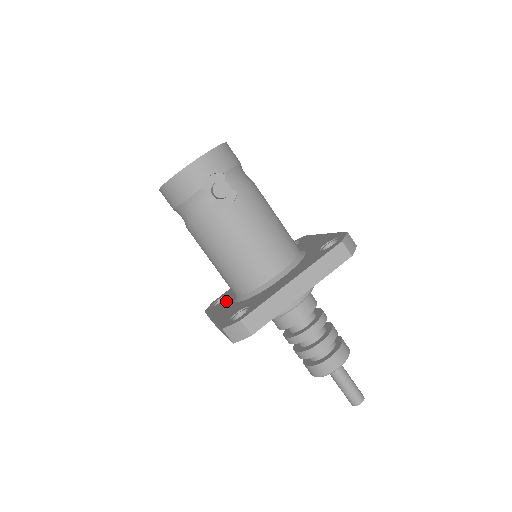
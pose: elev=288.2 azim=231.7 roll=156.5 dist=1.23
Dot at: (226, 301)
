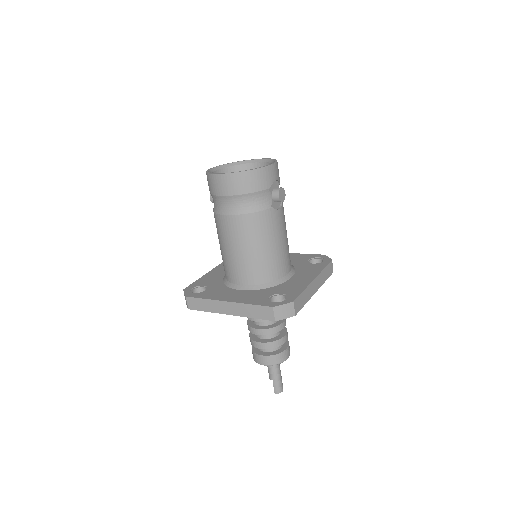
Dot at: (219, 289)
